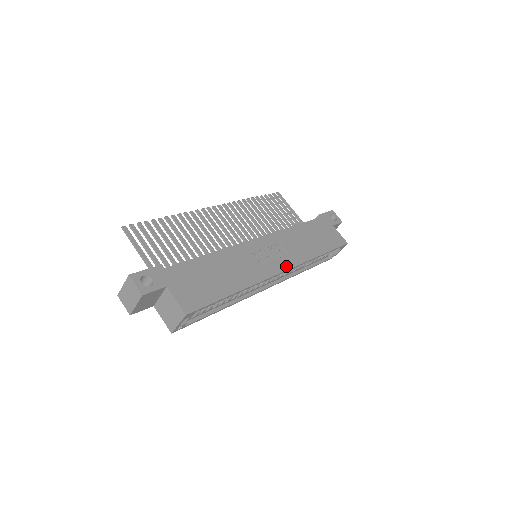
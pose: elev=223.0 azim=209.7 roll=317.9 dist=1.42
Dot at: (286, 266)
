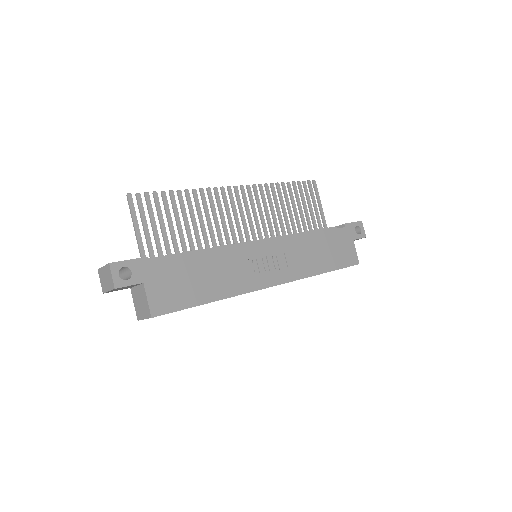
Dot at: (279, 280)
